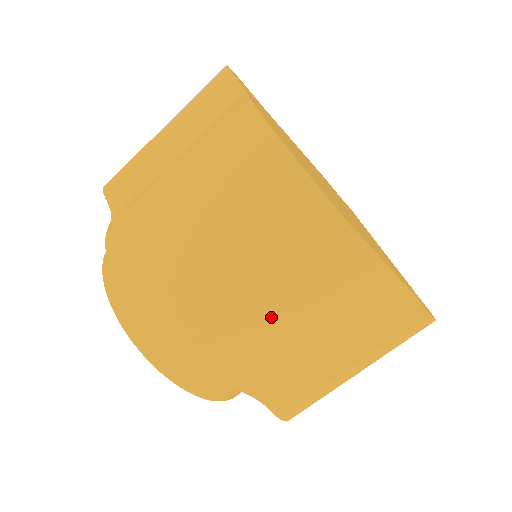
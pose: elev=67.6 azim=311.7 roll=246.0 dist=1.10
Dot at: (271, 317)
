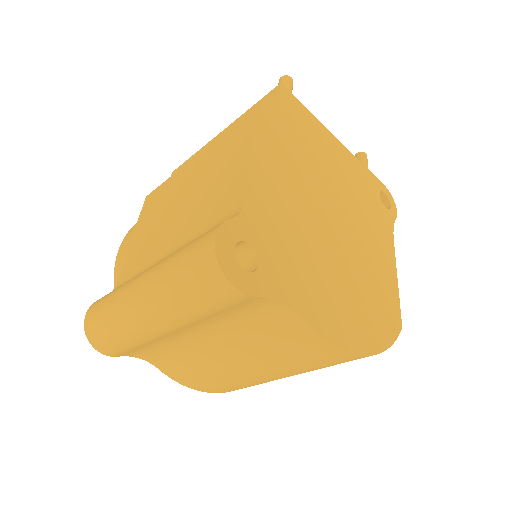
Dot at: occluded
